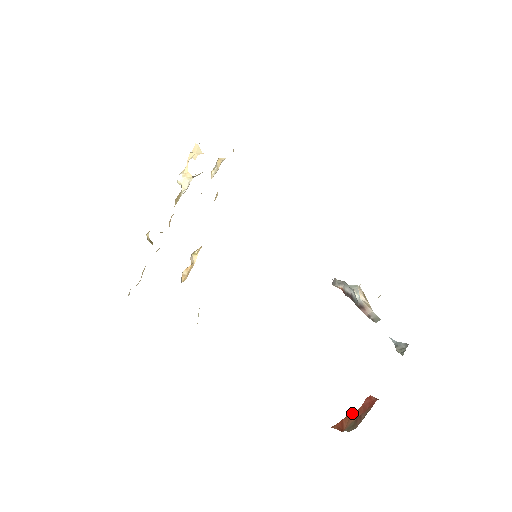
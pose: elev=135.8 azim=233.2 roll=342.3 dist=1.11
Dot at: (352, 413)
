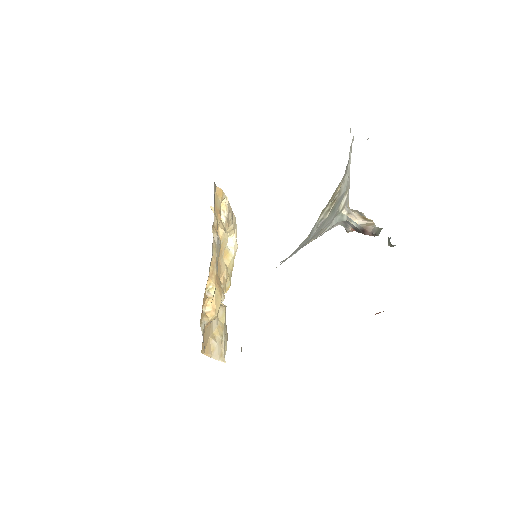
Dot at: occluded
